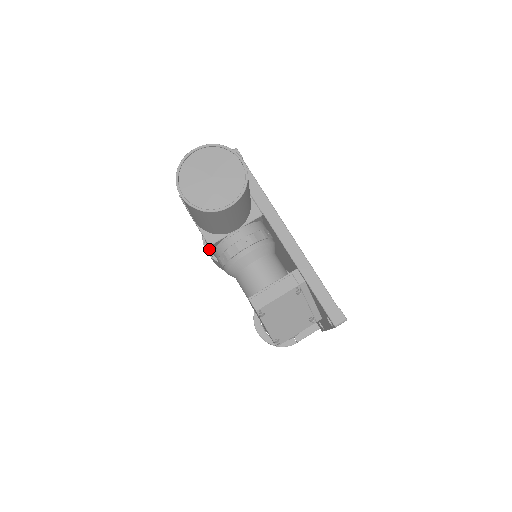
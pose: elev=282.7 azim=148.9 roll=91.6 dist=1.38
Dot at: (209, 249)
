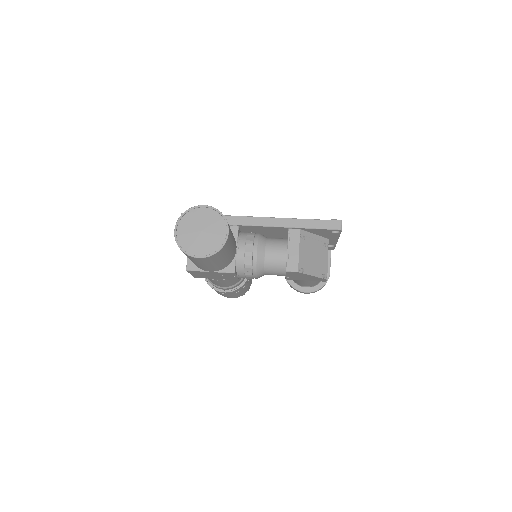
Dot at: (225, 288)
